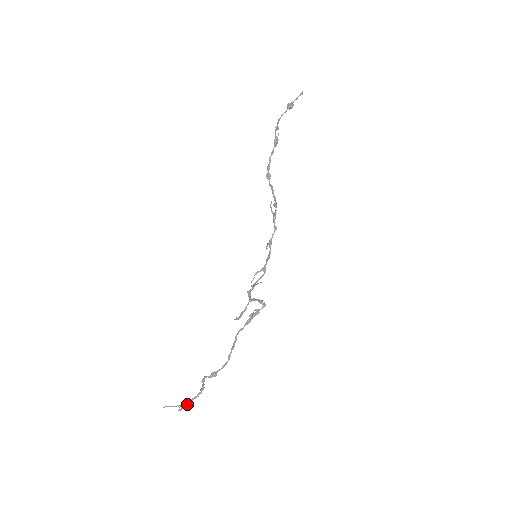
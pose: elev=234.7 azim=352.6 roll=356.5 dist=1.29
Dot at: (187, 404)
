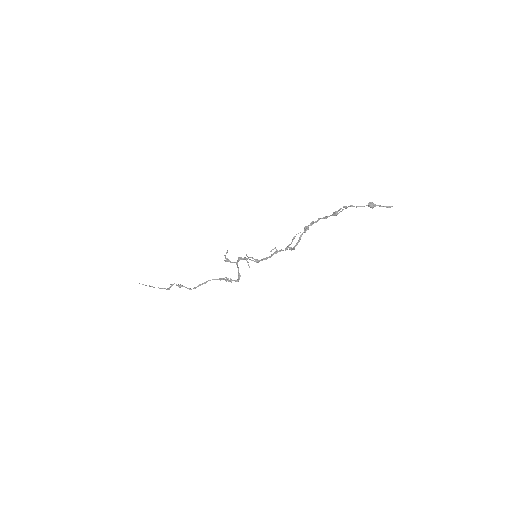
Dot at: occluded
